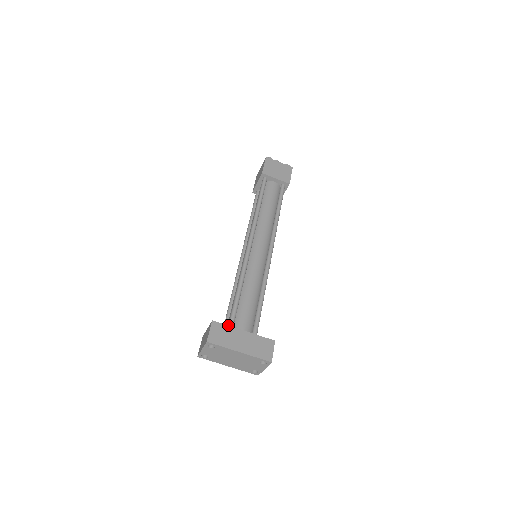
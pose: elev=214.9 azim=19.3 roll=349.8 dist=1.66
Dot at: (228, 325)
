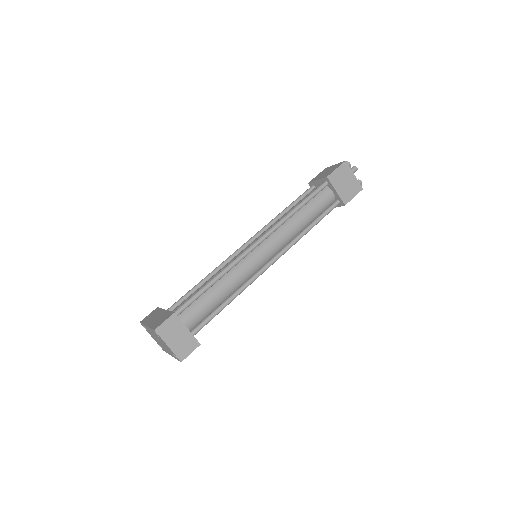
Dot at: (161, 308)
